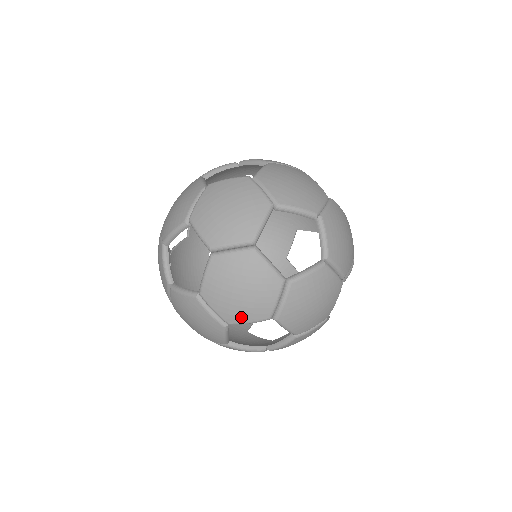
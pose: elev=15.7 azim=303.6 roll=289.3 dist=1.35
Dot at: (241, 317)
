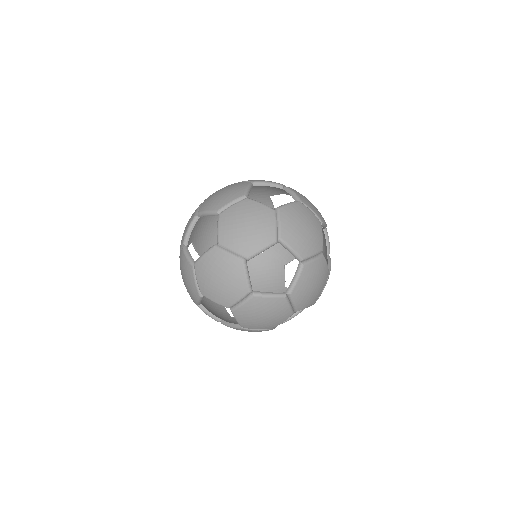
Dot at: (275, 324)
